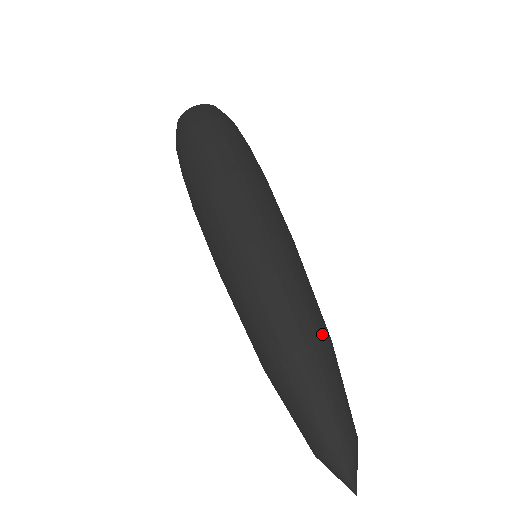
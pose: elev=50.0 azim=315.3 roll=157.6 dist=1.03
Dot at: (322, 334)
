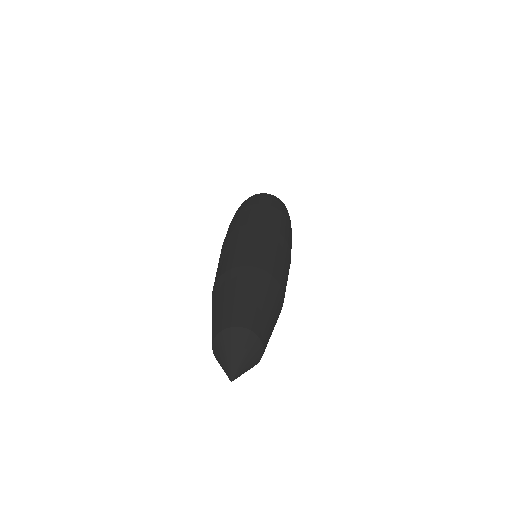
Dot at: (284, 296)
